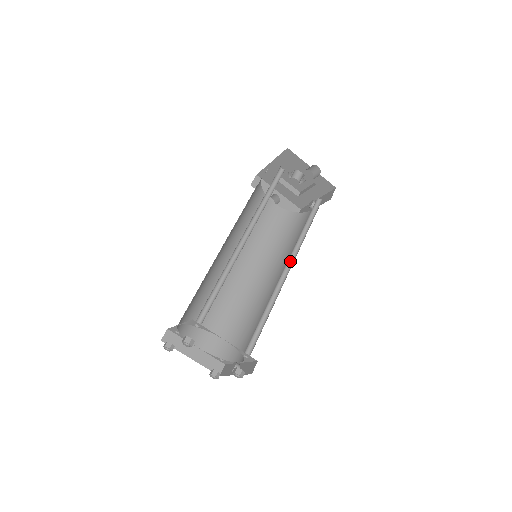
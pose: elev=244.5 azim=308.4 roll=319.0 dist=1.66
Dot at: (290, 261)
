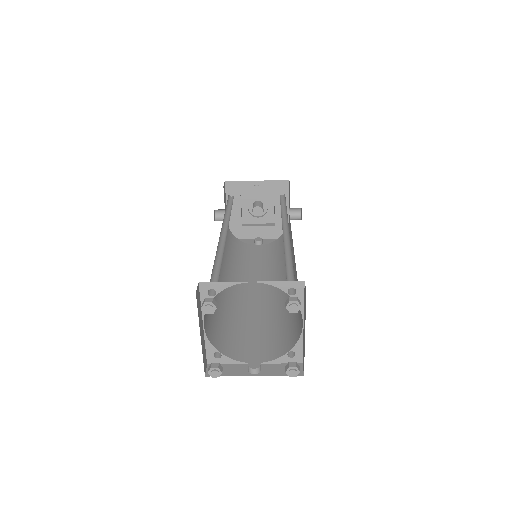
Dot at: (282, 278)
